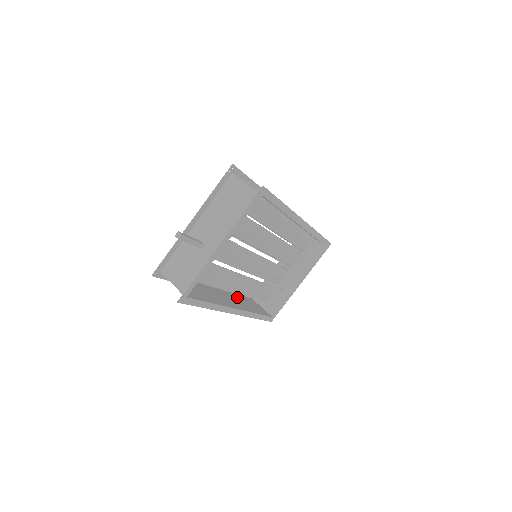
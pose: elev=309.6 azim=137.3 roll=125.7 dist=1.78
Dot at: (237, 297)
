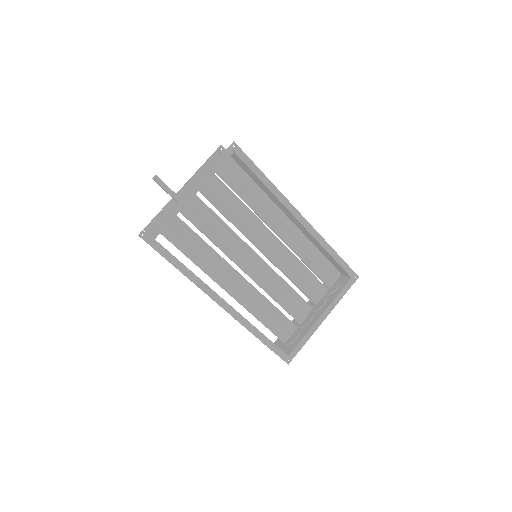
Dot at: occluded
